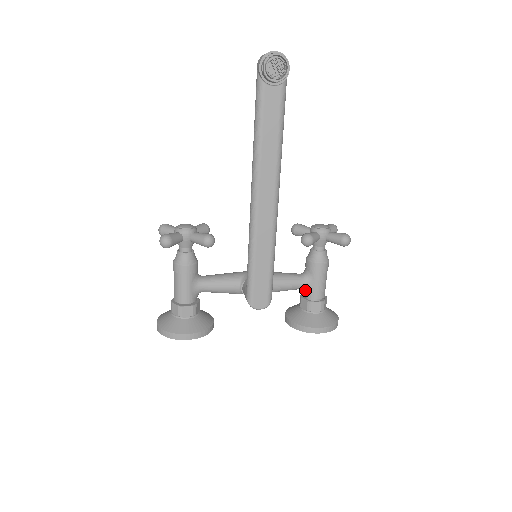
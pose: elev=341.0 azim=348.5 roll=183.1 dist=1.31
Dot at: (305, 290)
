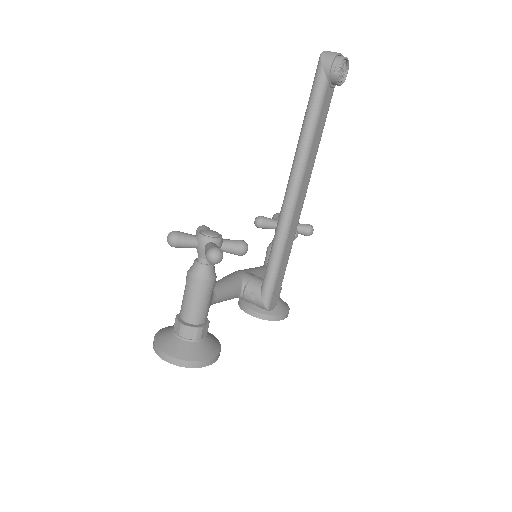
Dot at: occluded
